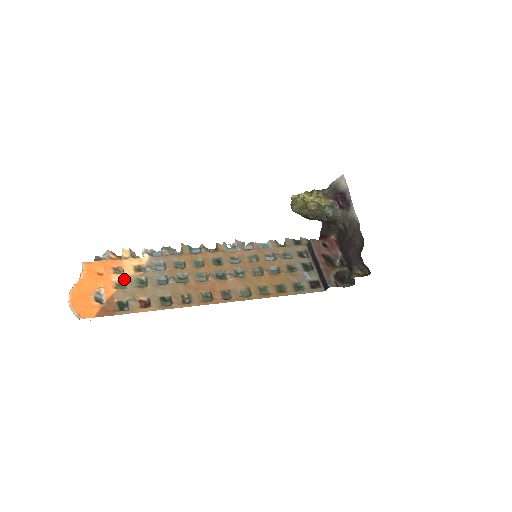
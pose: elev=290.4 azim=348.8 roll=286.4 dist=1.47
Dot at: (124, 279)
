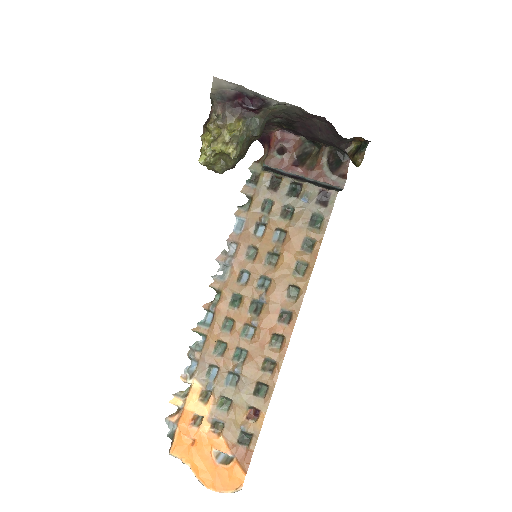
Dot at: (212, 421)
